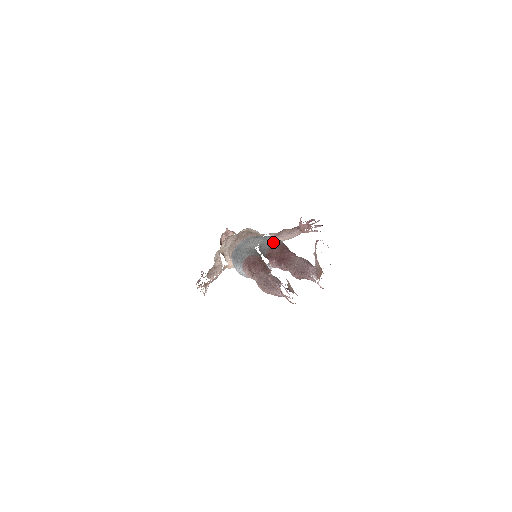
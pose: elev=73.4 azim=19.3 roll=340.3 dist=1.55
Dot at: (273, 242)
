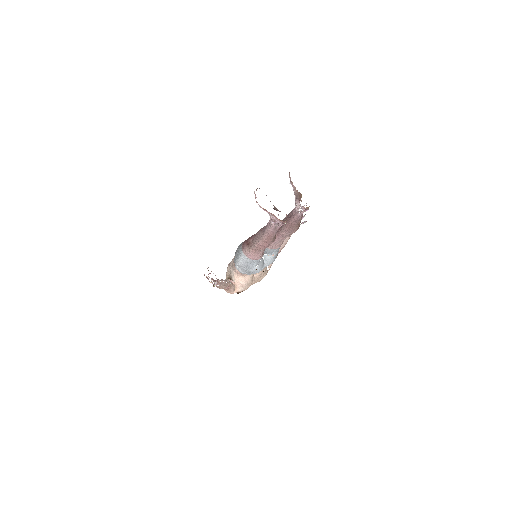
Dot at: occluded
